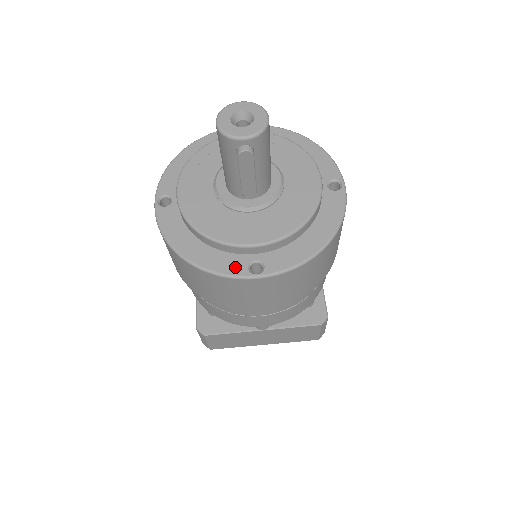
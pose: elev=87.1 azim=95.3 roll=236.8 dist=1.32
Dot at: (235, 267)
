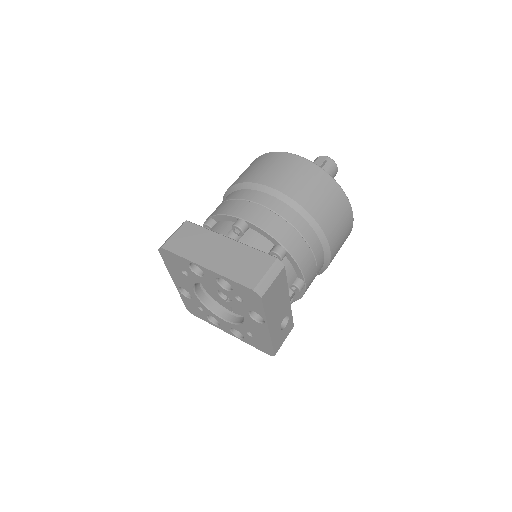
Dot at: occluded
